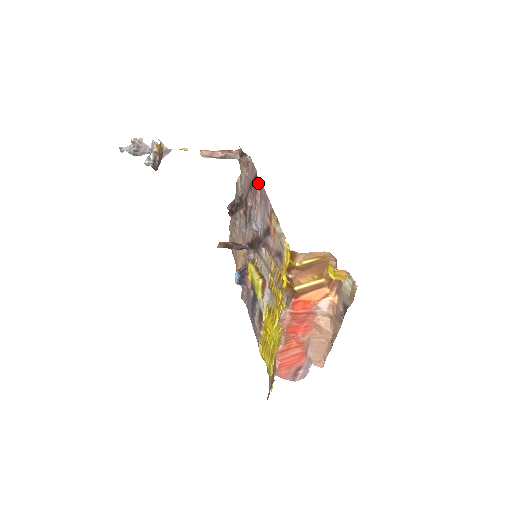
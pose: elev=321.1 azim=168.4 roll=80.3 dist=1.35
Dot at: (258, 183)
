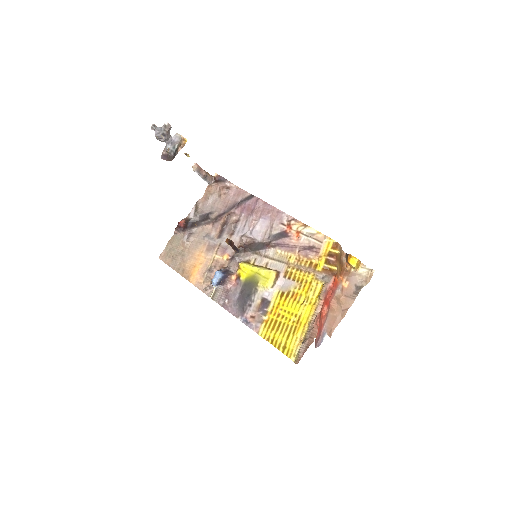
Dot at: (261, 201)
